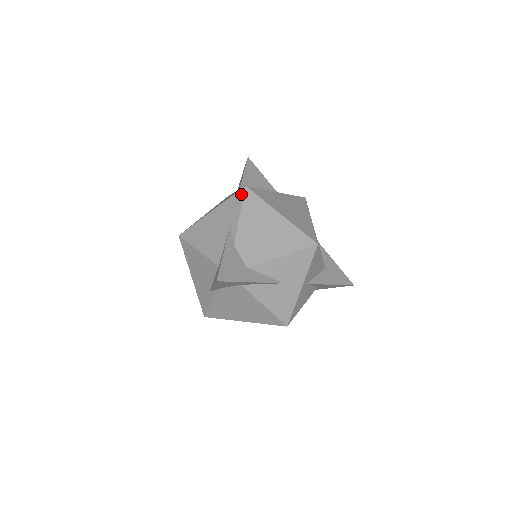
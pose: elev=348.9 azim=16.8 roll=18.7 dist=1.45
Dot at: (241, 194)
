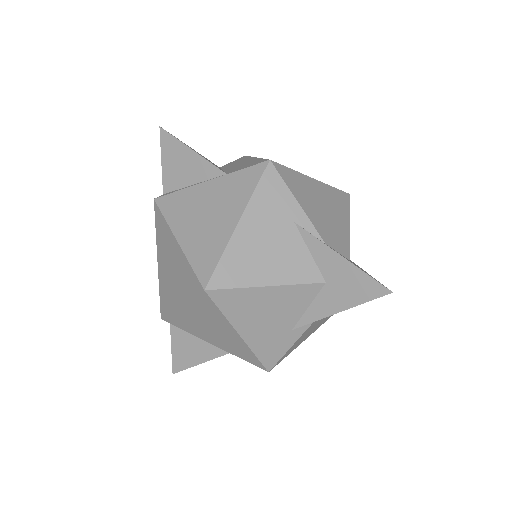
Dot at: (273, 174)
